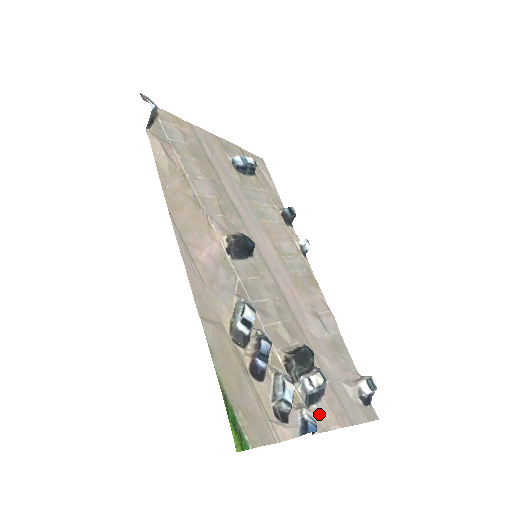
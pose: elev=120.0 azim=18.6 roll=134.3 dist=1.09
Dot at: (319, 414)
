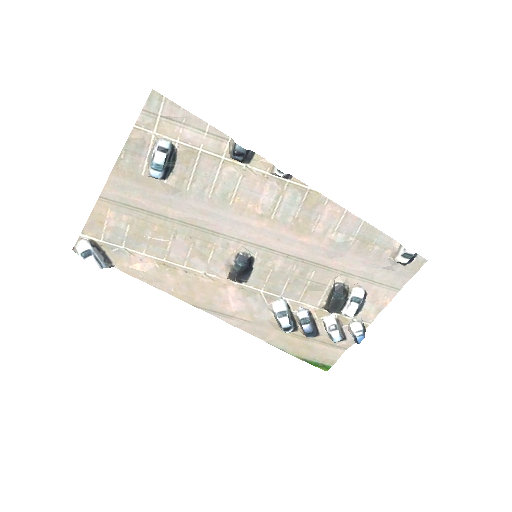
Dot at: (367, 312)
